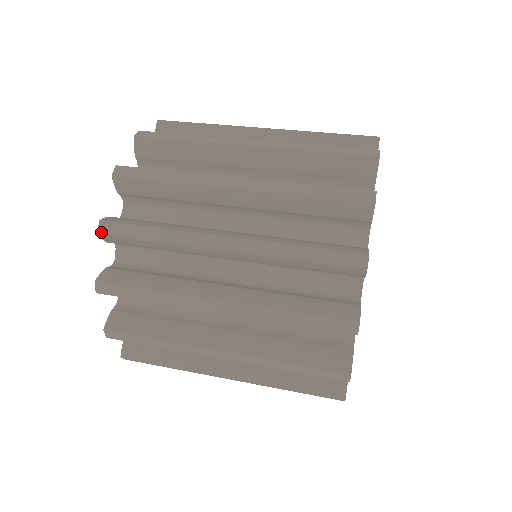
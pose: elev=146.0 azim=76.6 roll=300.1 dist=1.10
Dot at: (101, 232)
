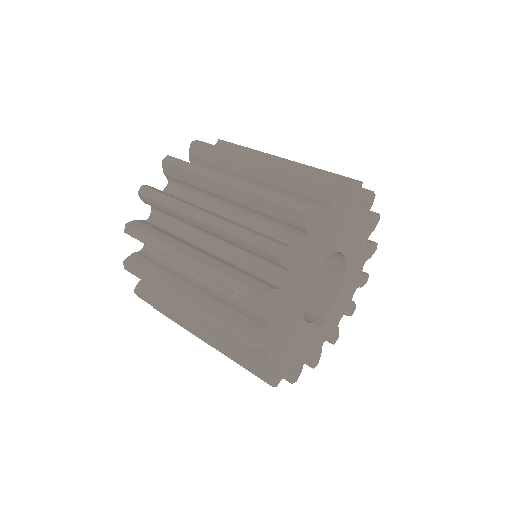
Dot at: (138, 296)
